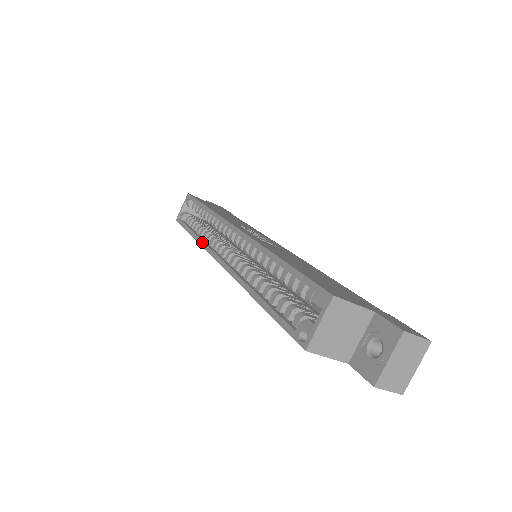
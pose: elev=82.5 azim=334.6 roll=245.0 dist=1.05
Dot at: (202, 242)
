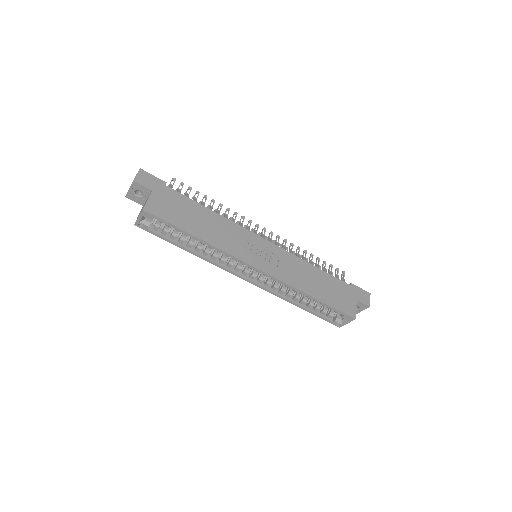
Dot at: (213, 263)
